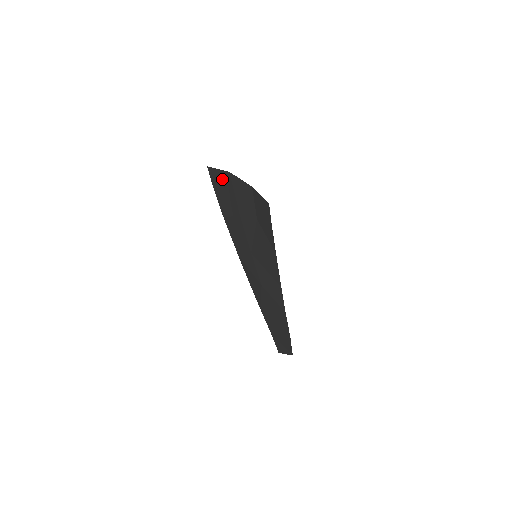
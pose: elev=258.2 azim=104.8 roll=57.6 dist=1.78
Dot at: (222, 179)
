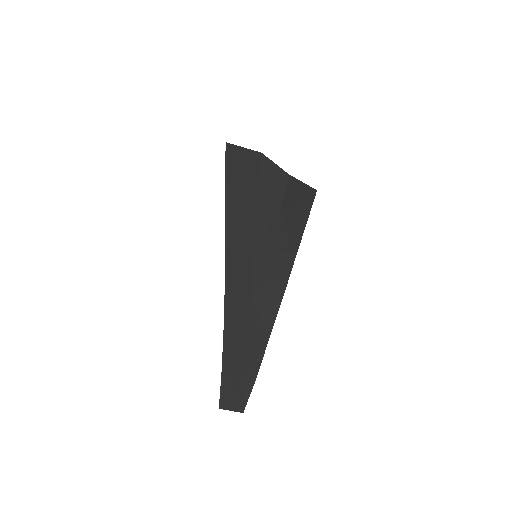
Dot at: (246, 158)
